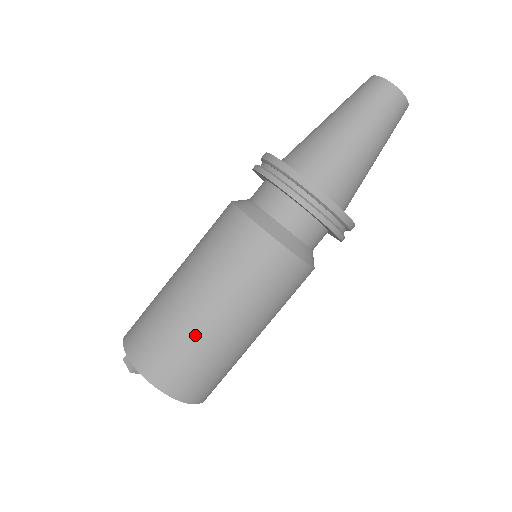
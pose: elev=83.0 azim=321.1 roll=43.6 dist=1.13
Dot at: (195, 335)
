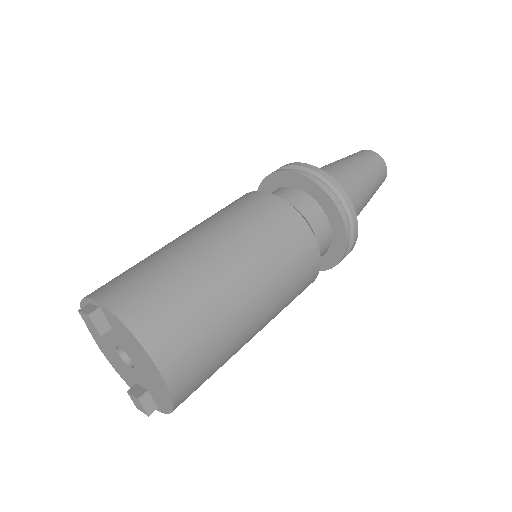
Dot at: (193, 273)
